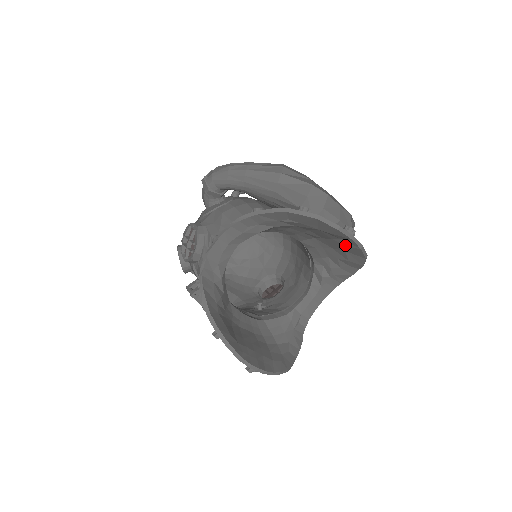
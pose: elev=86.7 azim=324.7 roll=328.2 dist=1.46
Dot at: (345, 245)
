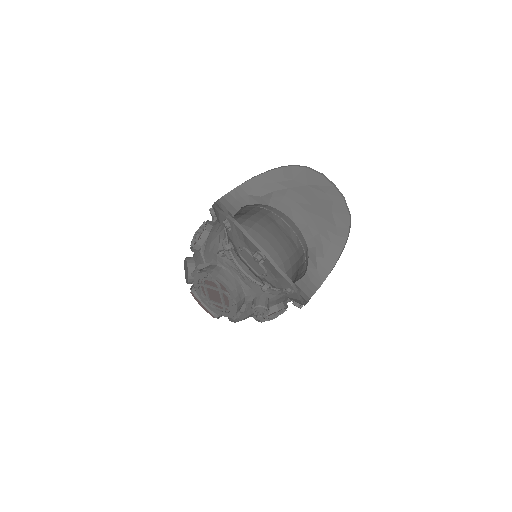
Dot at: (330, 200)
